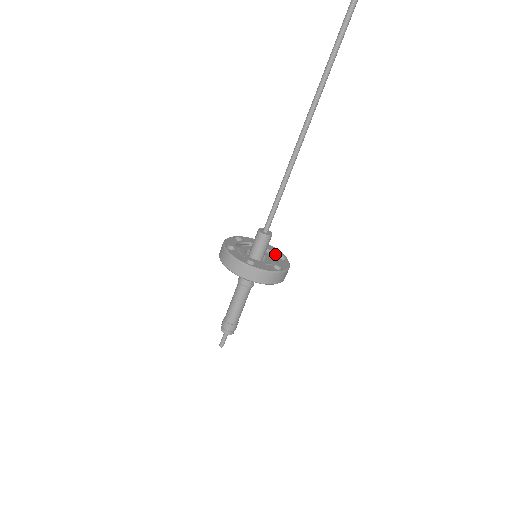
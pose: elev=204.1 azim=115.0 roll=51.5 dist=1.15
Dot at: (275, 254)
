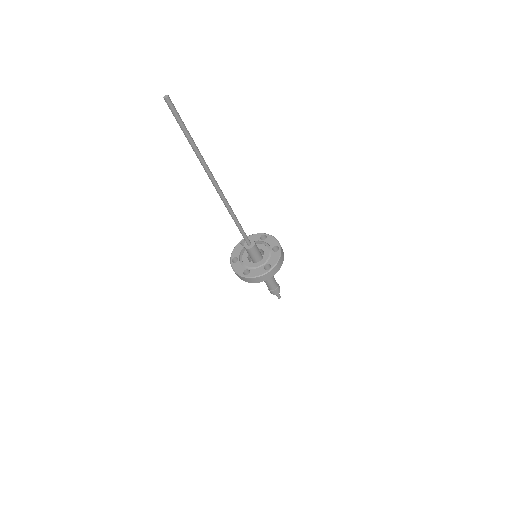
Dot at: (270, 247)
